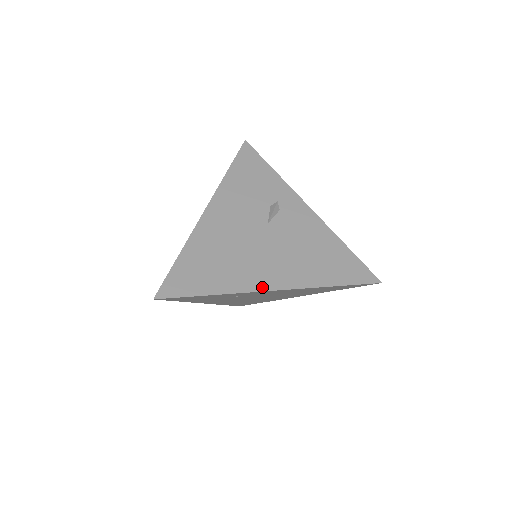
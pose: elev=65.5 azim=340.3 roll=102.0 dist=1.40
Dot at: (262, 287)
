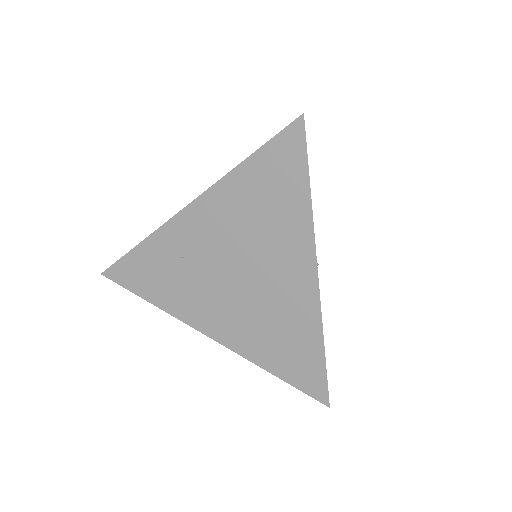
Dot at: (181, 214)
